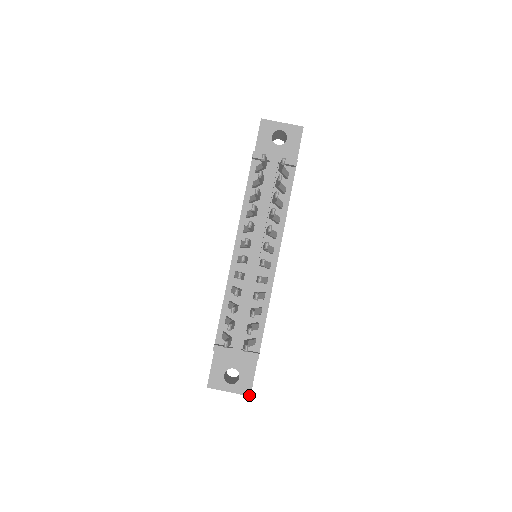
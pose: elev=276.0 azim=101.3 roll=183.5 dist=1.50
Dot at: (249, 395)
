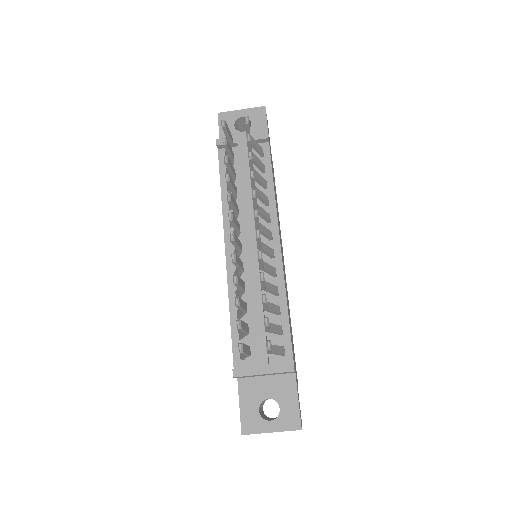
Dot at: (299, 428)
